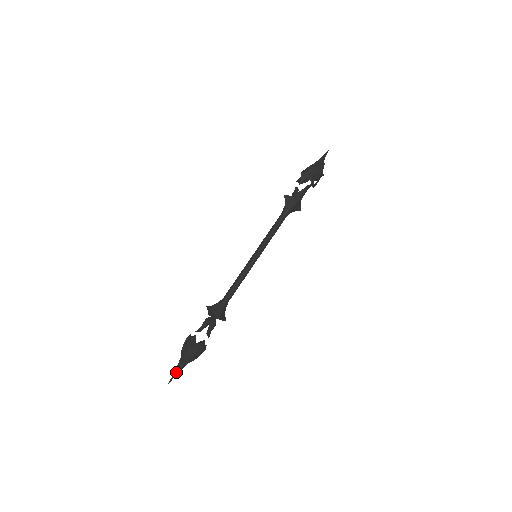
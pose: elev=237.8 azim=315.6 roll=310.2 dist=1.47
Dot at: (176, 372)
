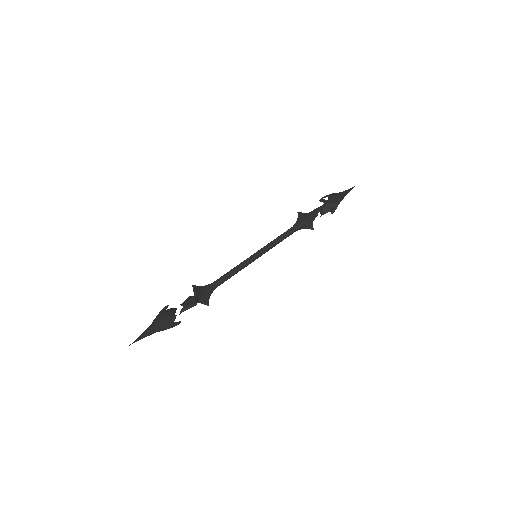
Dot at: (141, 335)
